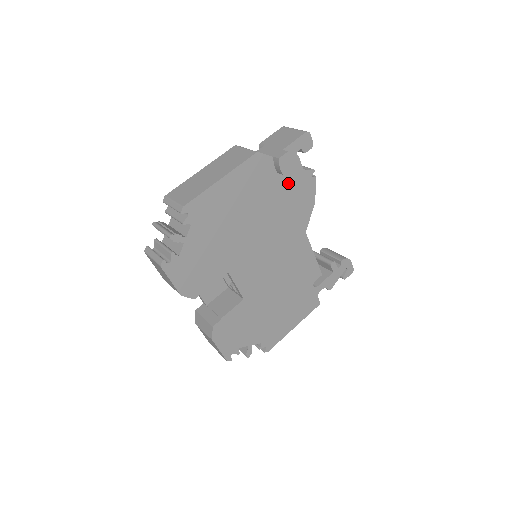
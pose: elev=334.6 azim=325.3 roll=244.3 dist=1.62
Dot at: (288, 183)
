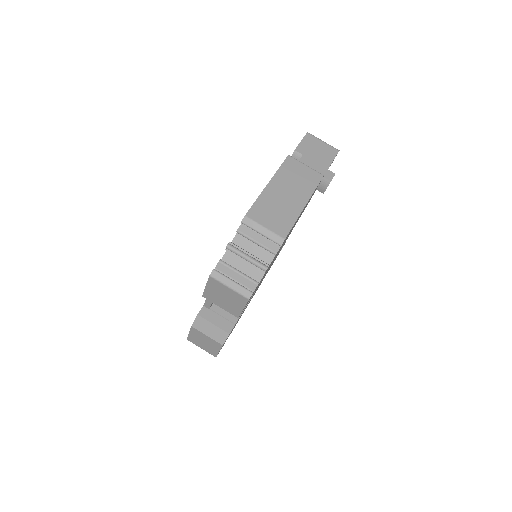
Dot at: occluded
